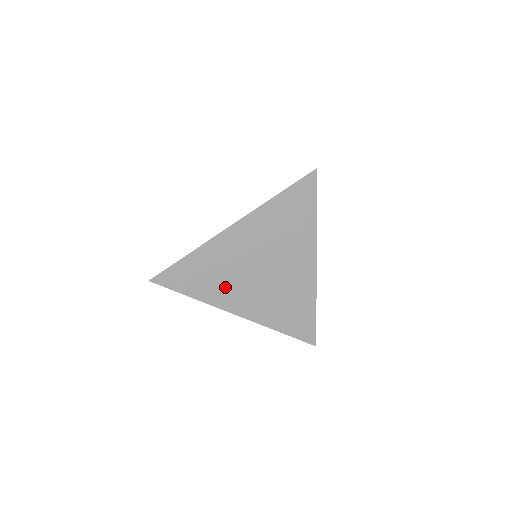
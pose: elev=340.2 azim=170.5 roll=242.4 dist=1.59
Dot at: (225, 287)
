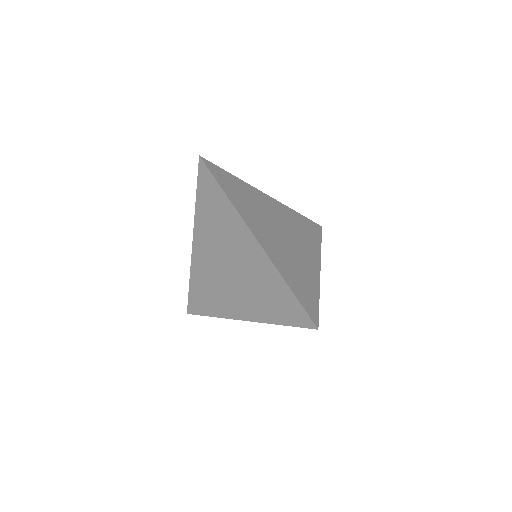
Dot at: (220, 298)
